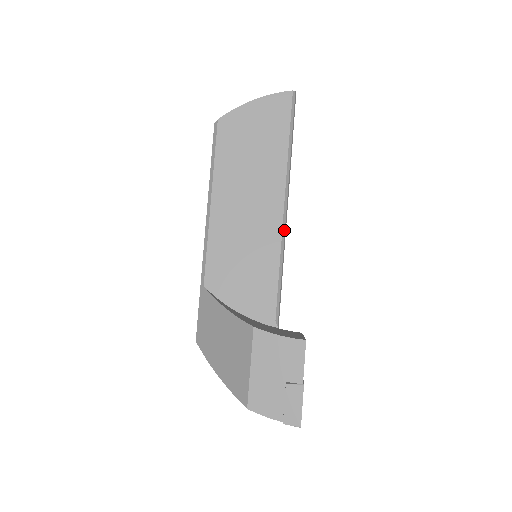
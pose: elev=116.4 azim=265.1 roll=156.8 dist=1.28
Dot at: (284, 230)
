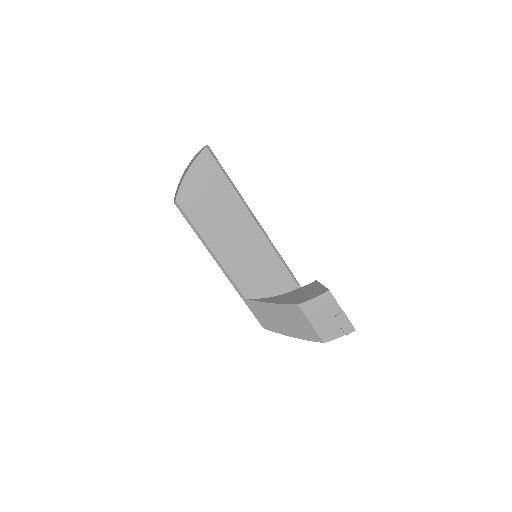
Dot at: (265, 233)
